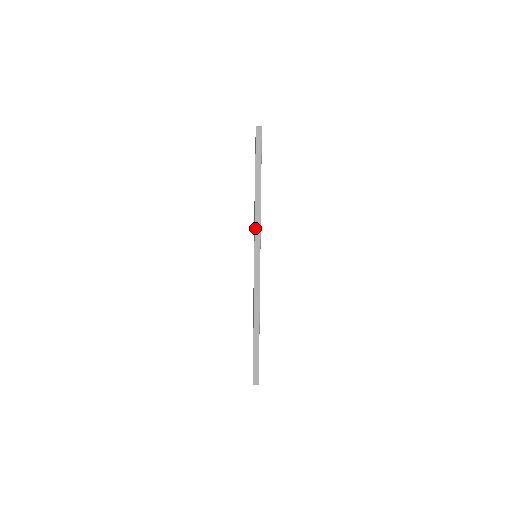
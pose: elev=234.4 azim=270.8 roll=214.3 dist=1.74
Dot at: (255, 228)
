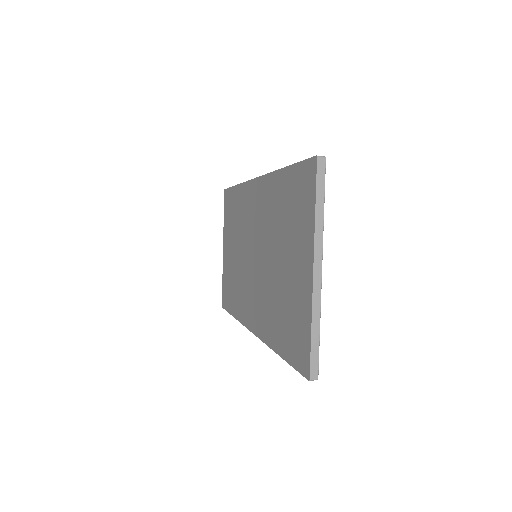
Dot at: (262, 341)
